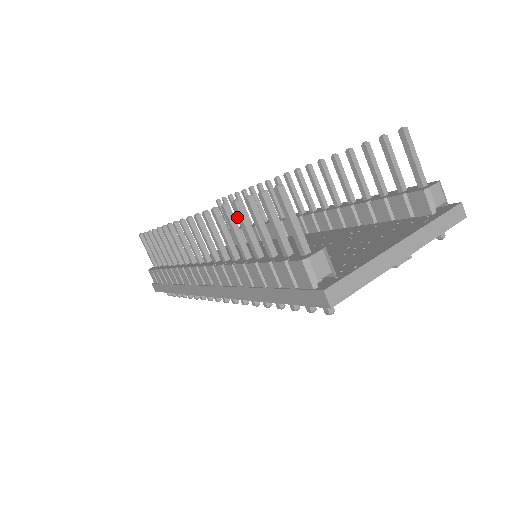
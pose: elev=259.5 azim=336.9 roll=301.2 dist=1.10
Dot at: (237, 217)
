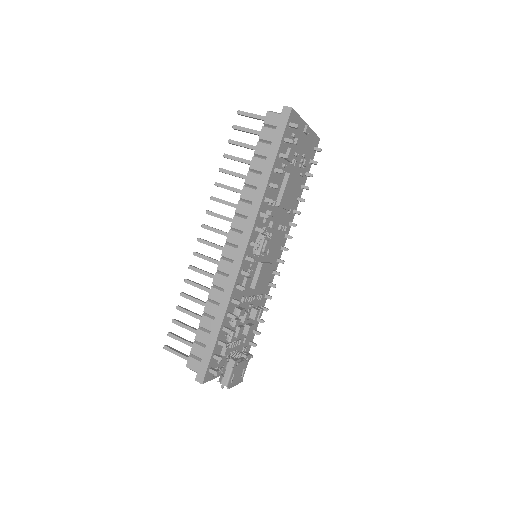
Dot at: occluded
